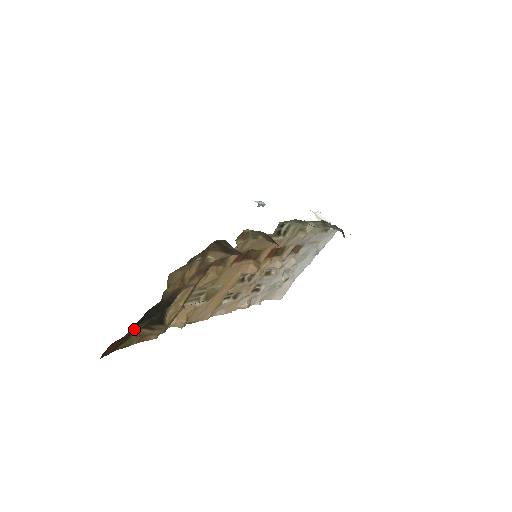
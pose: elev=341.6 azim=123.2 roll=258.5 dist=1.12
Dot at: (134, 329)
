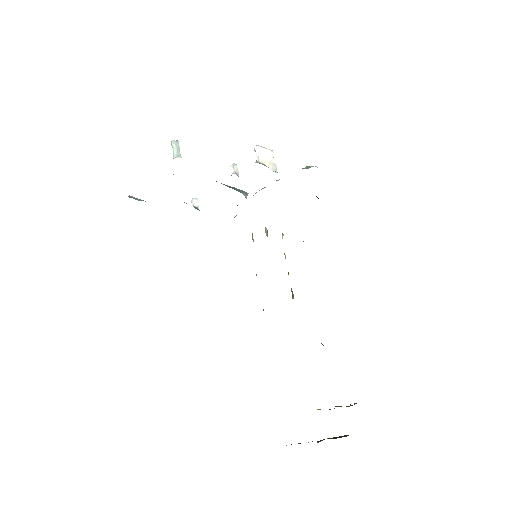
Dot at: occluded
